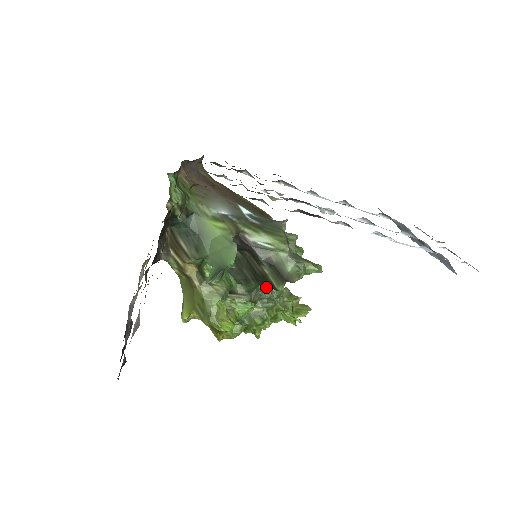
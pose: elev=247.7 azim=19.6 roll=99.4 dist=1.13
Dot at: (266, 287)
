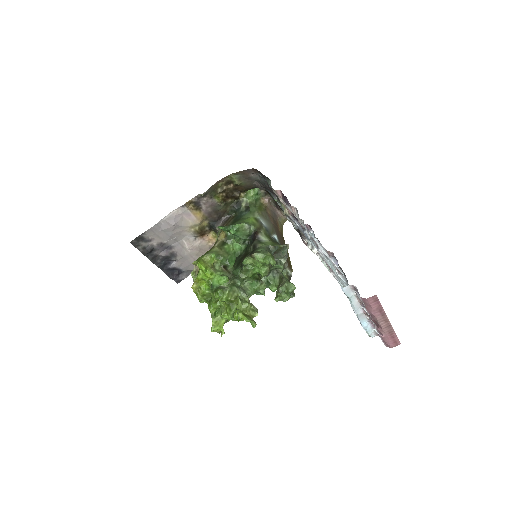
Dot at: occluded
